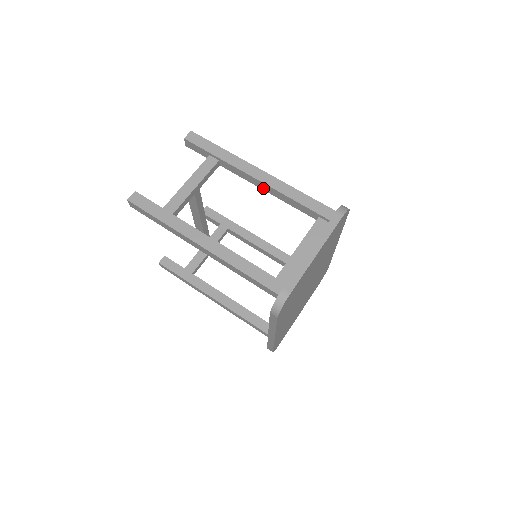
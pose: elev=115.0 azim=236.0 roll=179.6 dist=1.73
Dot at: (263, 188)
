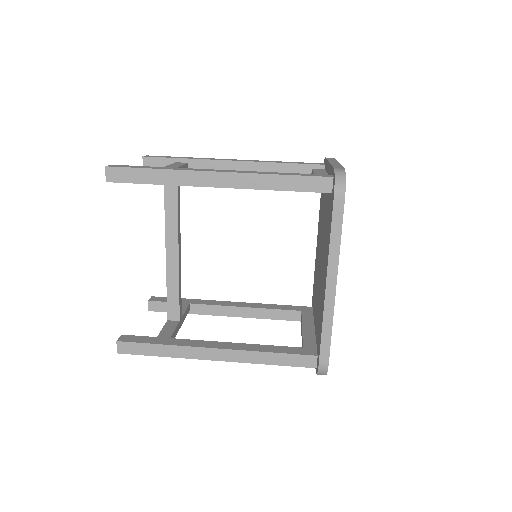
Dot at: occluded
